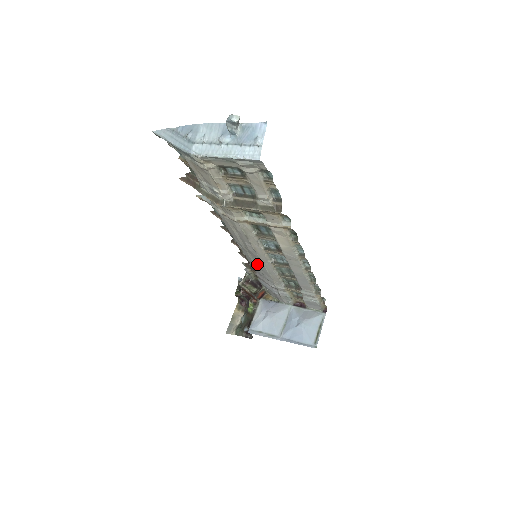
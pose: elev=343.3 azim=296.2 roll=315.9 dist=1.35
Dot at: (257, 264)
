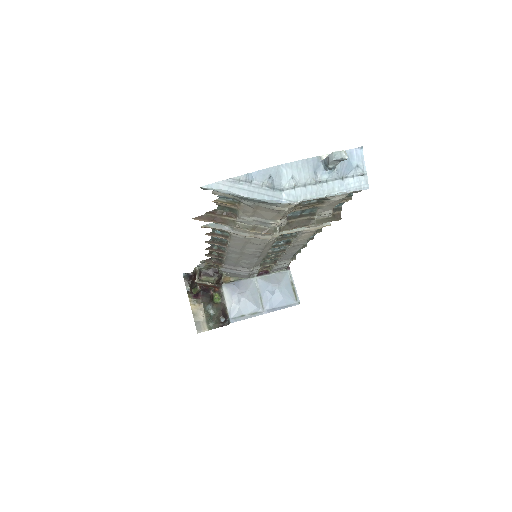
Dot at: (241, 260)
